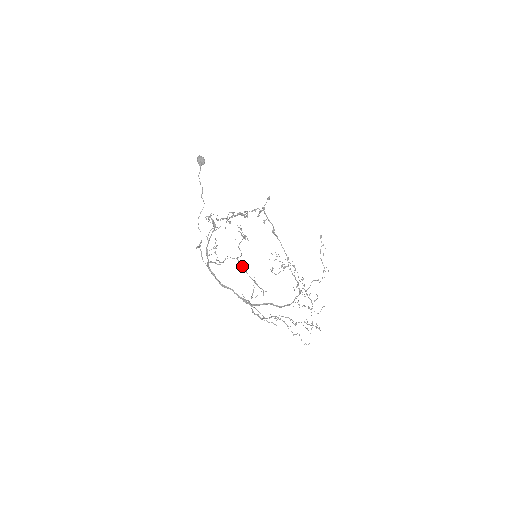
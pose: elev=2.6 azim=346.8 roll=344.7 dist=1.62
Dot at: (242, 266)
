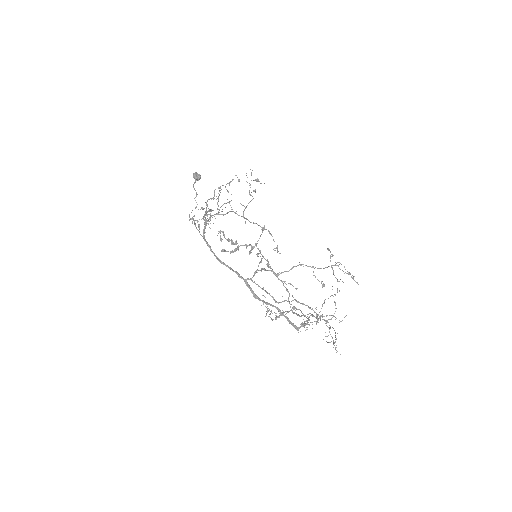
Dot at: occluded
